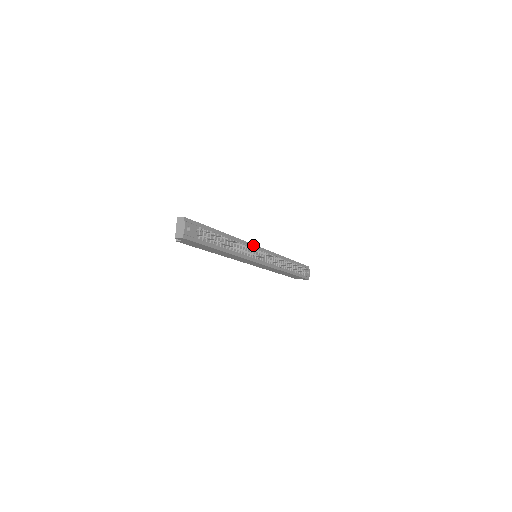
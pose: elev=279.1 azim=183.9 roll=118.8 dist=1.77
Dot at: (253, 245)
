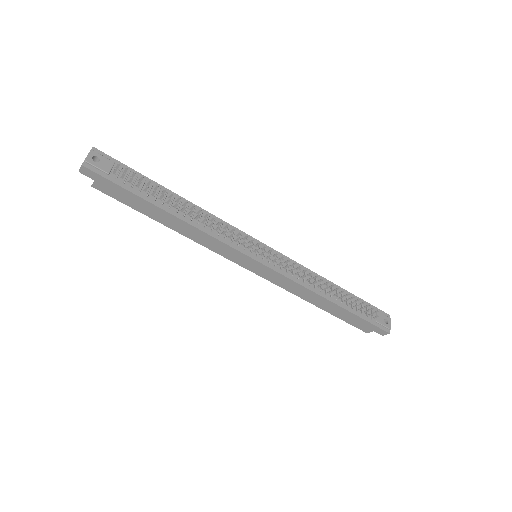
Dot at: (242, 232)
